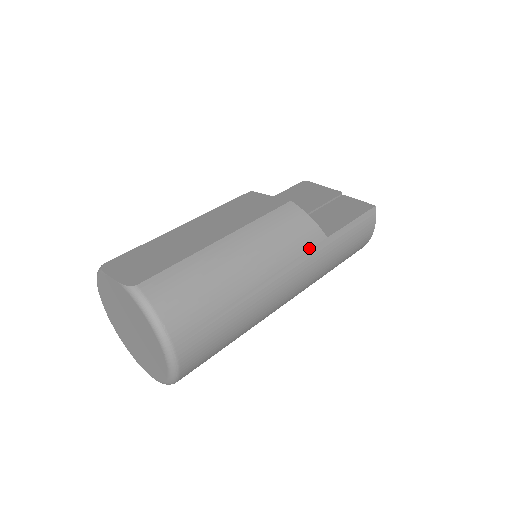
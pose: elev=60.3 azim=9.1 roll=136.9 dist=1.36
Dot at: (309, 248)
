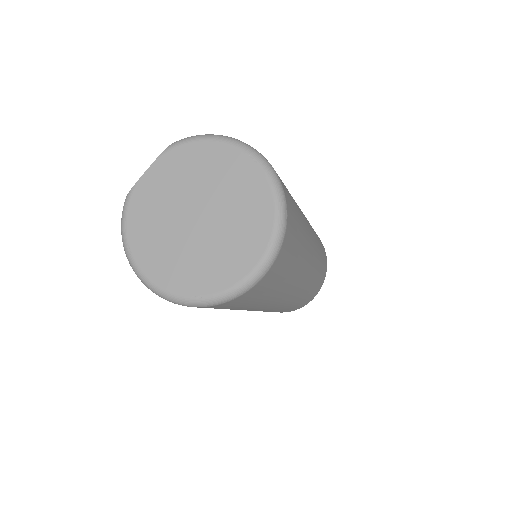
Dot at: occluded
